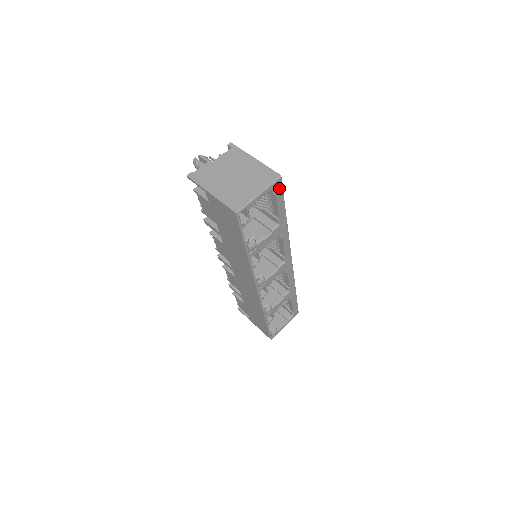
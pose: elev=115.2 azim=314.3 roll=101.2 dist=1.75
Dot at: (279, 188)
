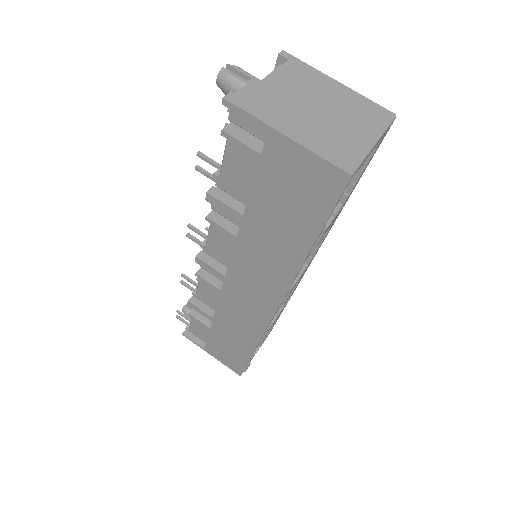
Dot at: (382, 138)
